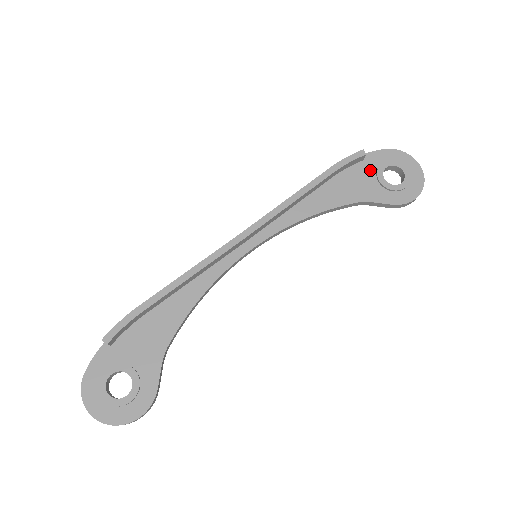
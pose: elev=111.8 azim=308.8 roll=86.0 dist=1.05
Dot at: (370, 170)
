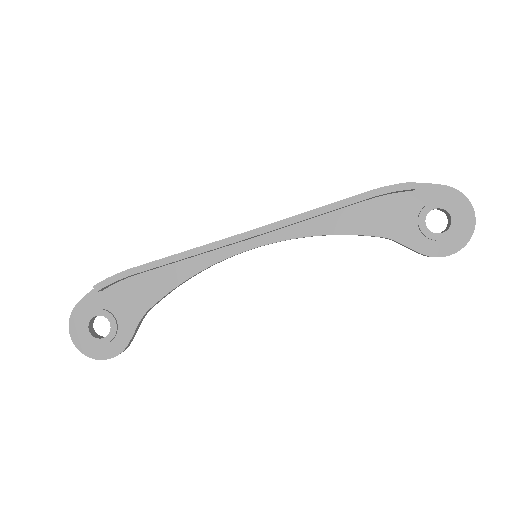
Dot at: (415, 205)
